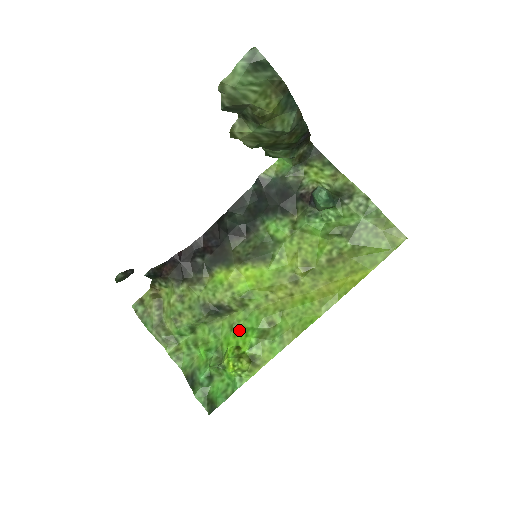
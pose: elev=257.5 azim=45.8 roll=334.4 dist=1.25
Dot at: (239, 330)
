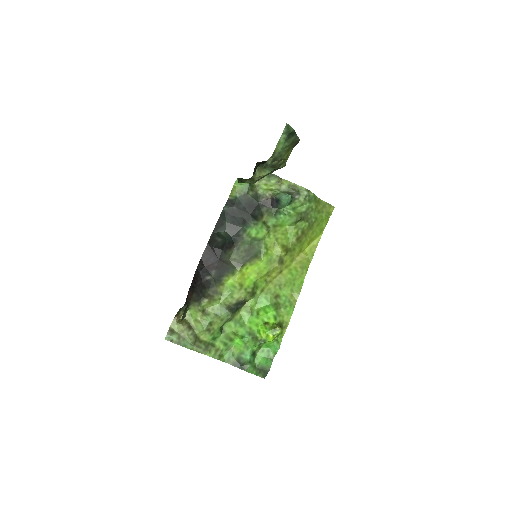
Dot at: (257, 312)
